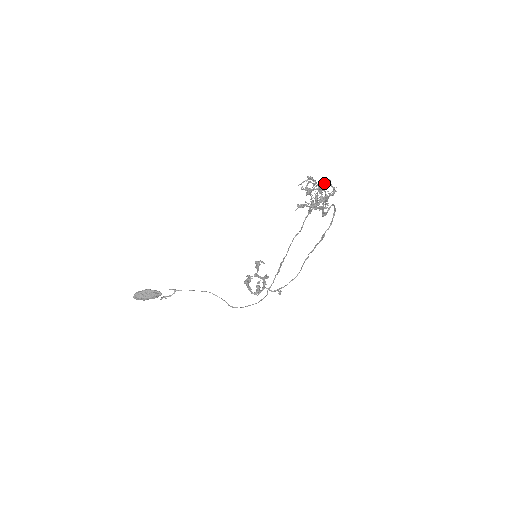
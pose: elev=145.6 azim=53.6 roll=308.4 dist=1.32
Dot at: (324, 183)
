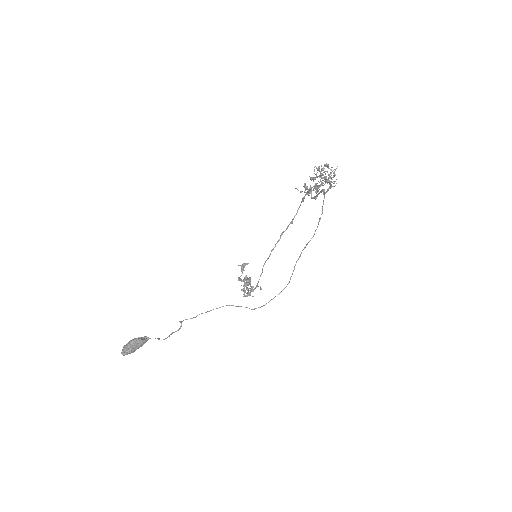
Dot at: occluded
